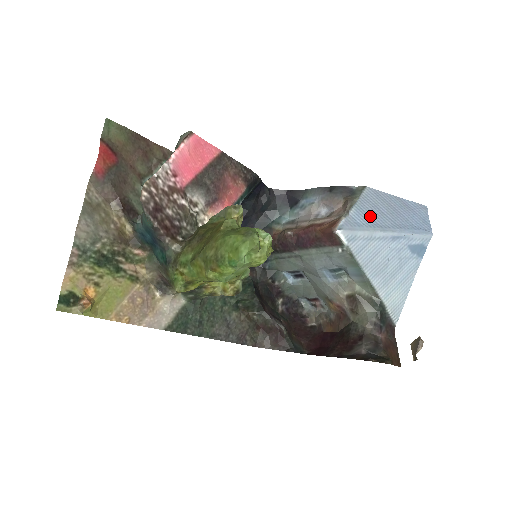
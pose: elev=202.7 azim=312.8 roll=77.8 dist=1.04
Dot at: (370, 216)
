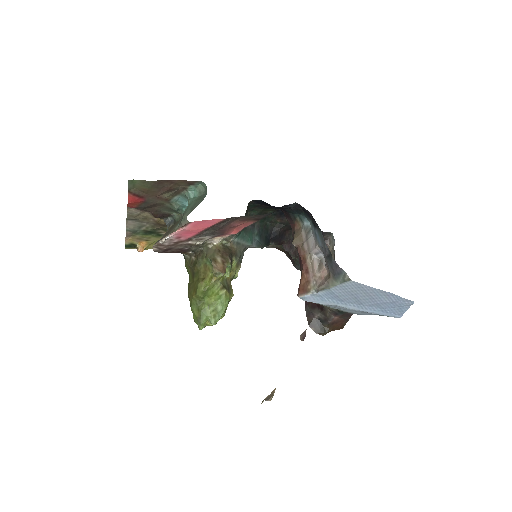
Dot at: (339, 297)
